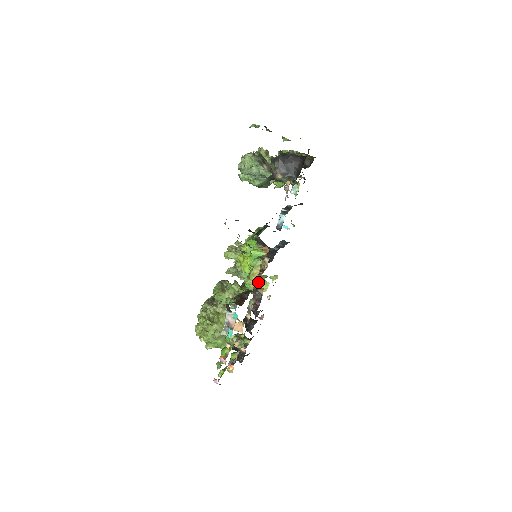
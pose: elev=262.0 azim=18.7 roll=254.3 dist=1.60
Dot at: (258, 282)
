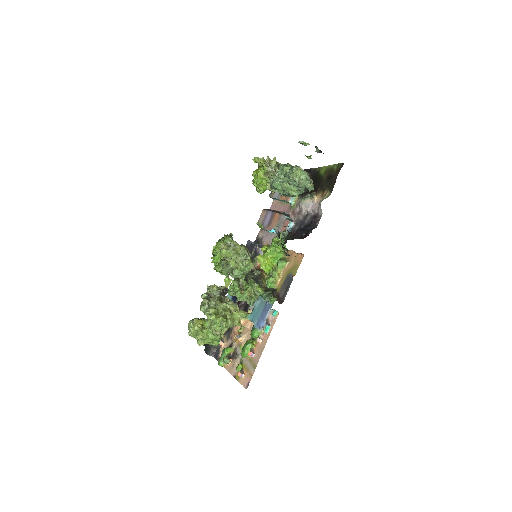
Dot at: (263, 281)
